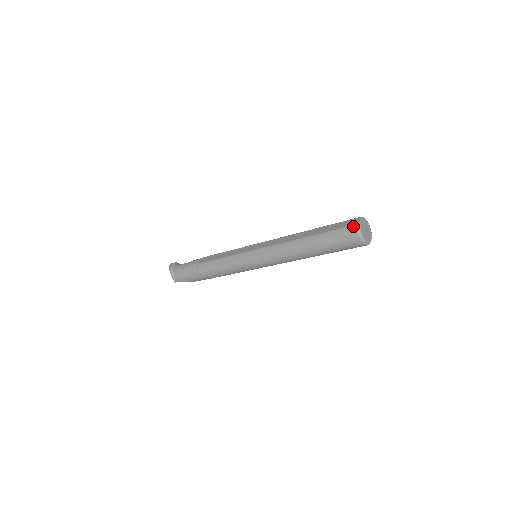
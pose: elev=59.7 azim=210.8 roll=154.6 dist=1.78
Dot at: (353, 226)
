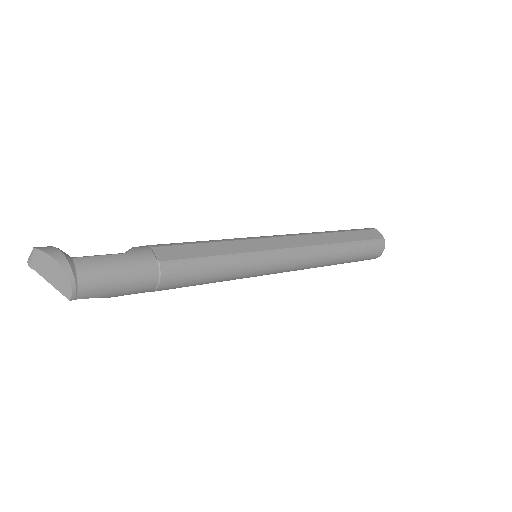
Dot at: (382, 239)
